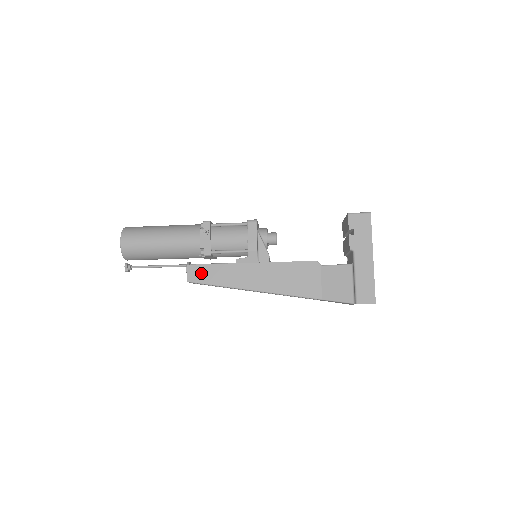
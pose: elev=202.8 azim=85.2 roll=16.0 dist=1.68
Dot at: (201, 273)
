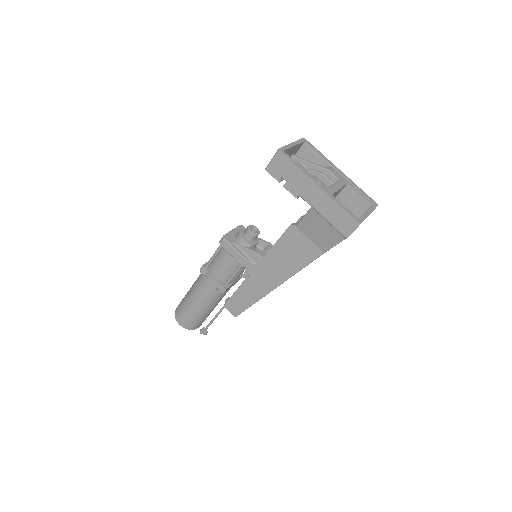
Dot at: (235, 305)
